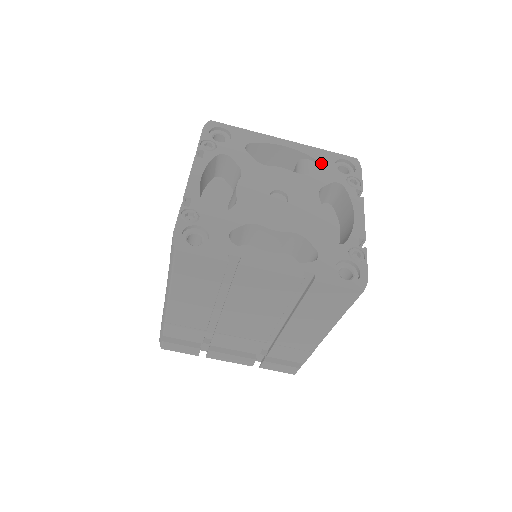
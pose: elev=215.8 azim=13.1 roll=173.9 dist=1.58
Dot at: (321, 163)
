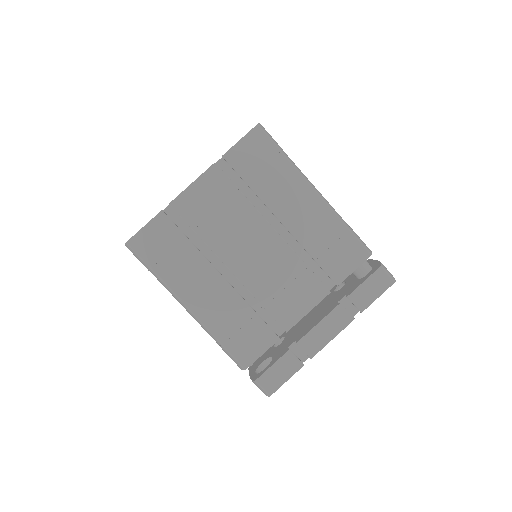
Dot at: occluded
